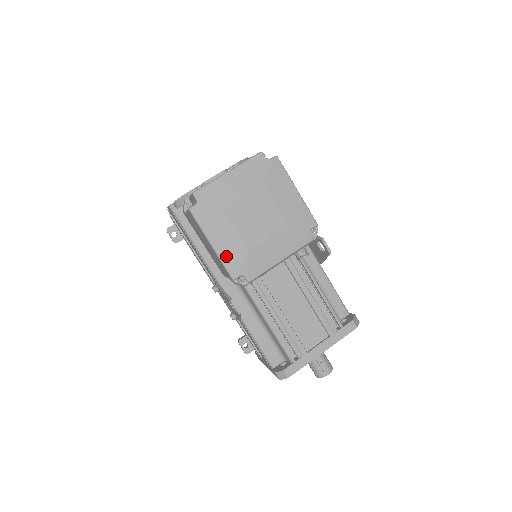
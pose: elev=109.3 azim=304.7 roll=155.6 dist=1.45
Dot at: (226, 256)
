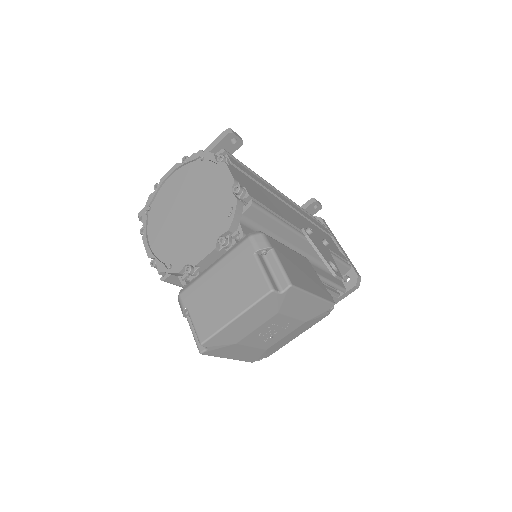
Dot at: (244, 358)
